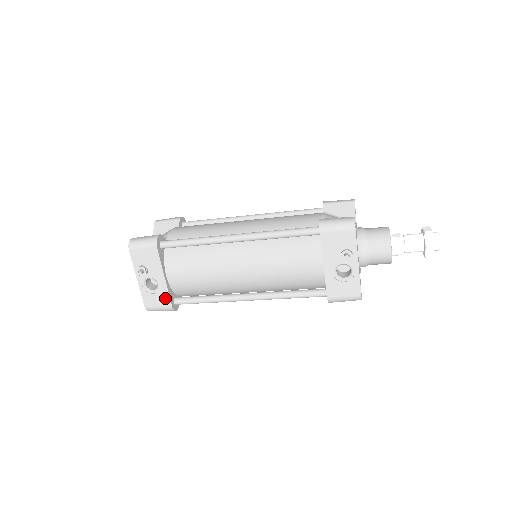
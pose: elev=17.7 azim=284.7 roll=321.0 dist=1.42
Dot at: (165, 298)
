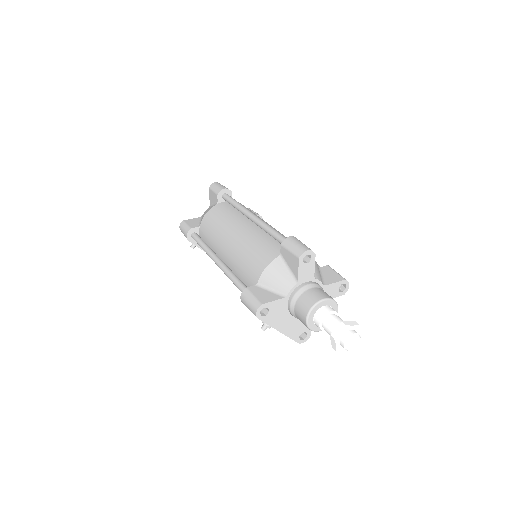
Dot at: occluded
